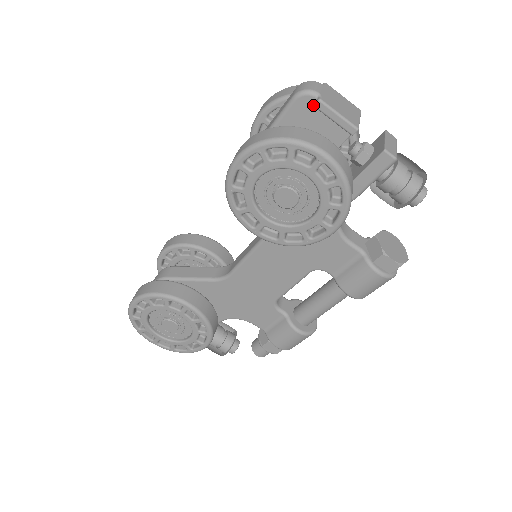
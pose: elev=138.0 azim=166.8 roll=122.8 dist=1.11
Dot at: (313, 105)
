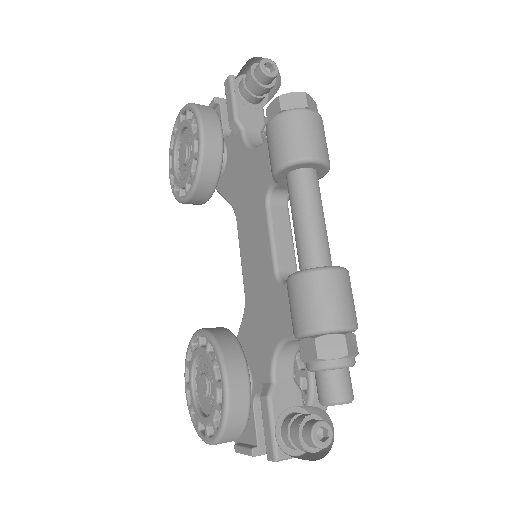
Dot at: occluded
